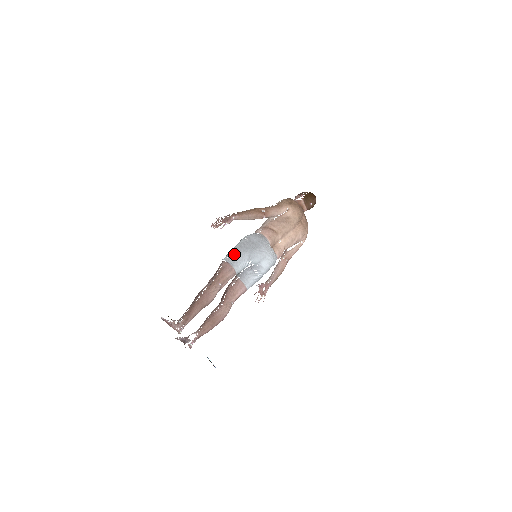
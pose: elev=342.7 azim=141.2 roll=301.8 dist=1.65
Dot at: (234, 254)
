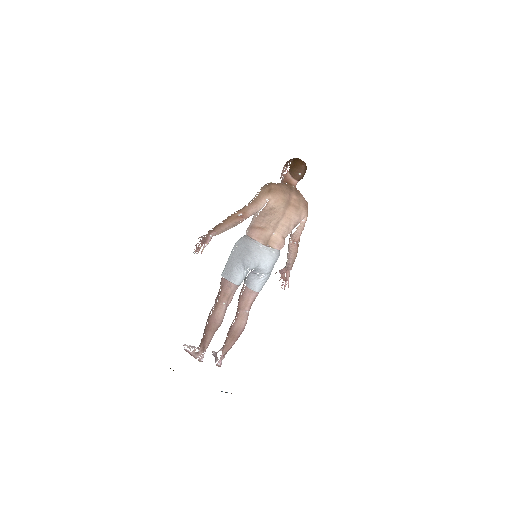
Dot at: (228, 268)
